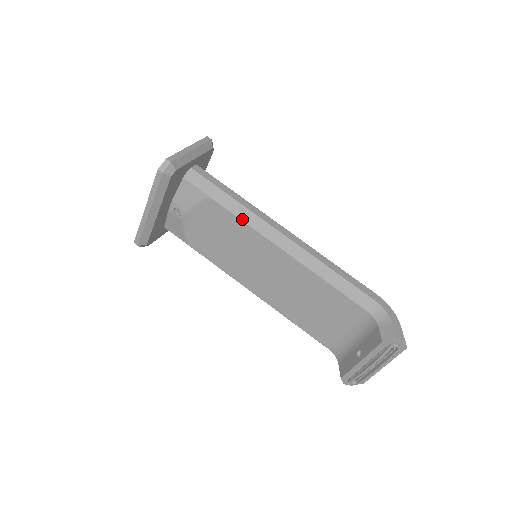
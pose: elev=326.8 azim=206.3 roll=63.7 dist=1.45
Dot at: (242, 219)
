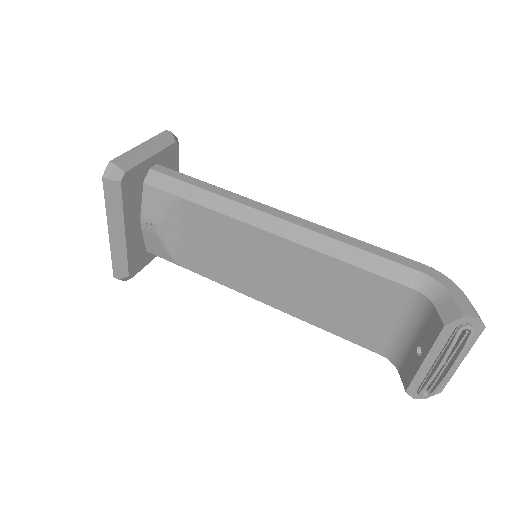
Dot at: (221, 212)
